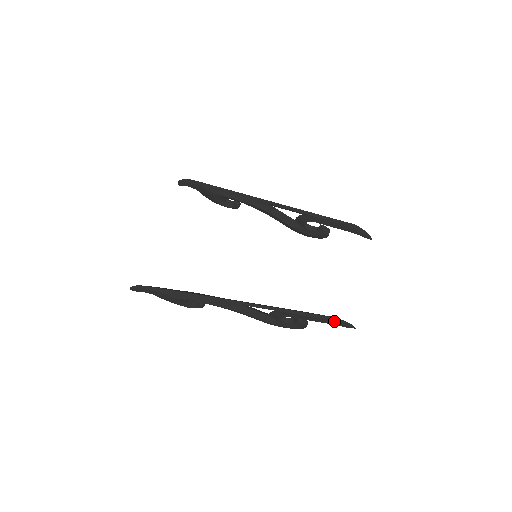
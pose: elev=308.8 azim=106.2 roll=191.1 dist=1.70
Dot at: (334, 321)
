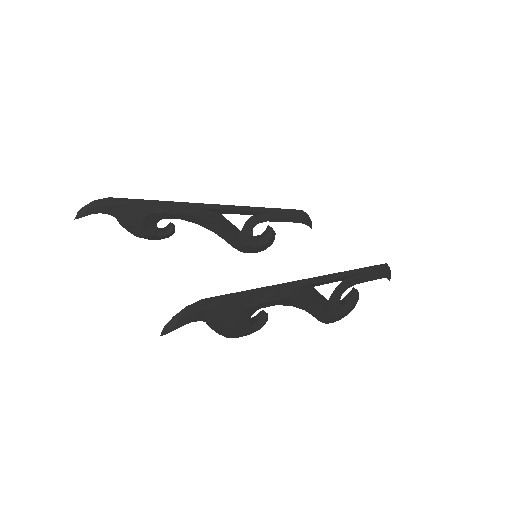
Dot at: (385, 270)
